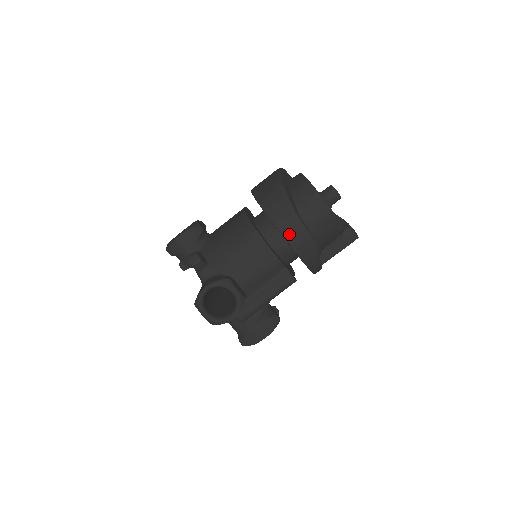
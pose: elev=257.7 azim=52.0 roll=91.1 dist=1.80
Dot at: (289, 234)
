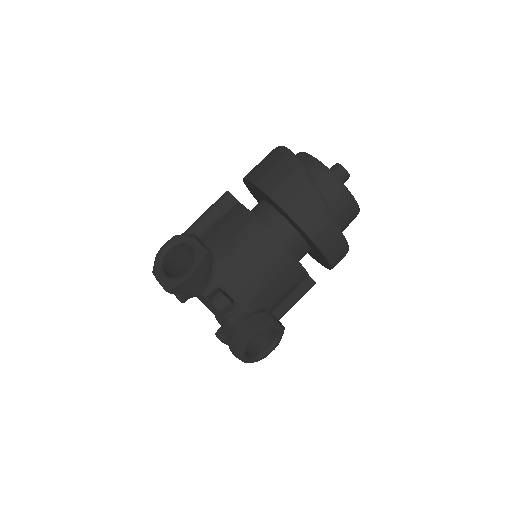
Dot at: (331, 252)
